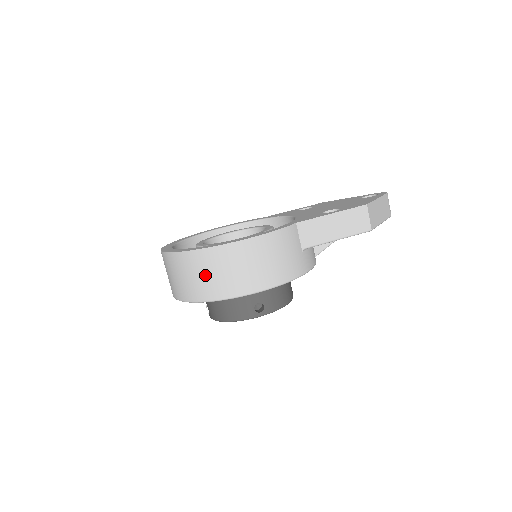
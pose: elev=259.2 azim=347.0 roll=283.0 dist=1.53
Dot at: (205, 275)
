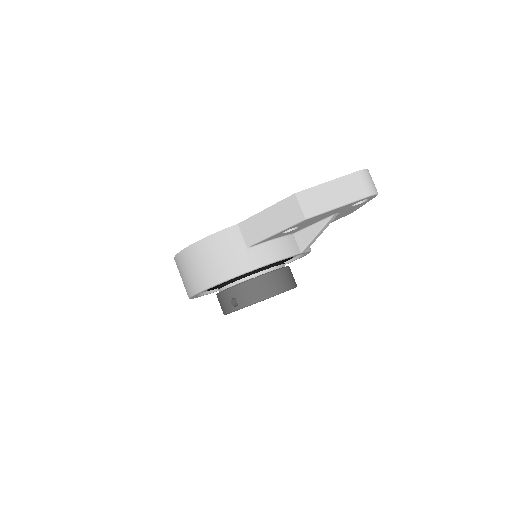
Dot at: (182, 276)
